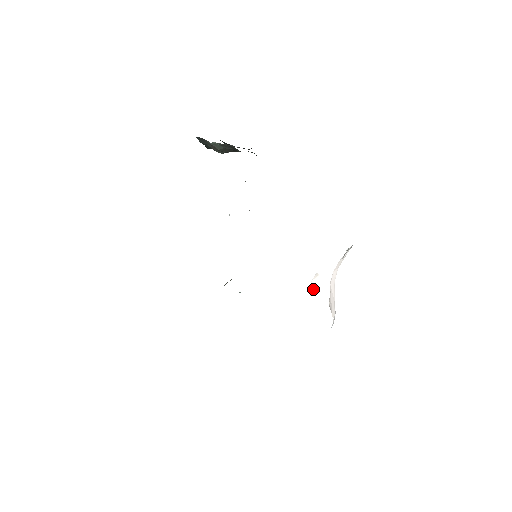
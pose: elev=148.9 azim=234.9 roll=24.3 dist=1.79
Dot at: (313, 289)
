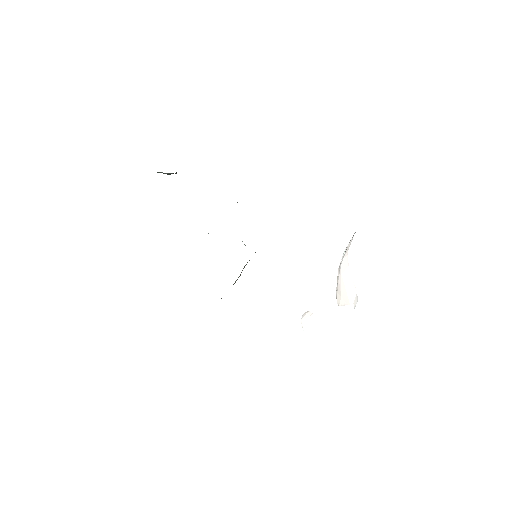
Dot at: (307, 323)
